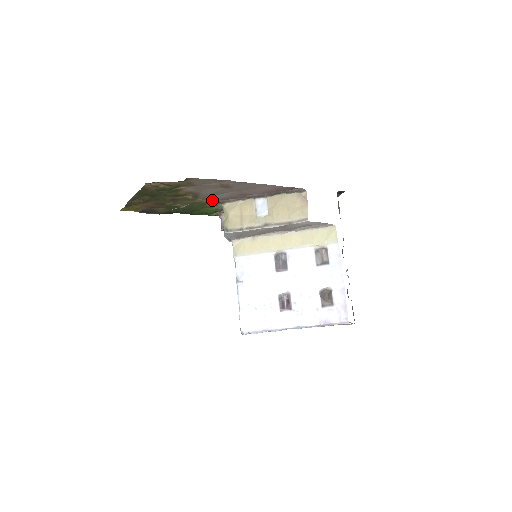
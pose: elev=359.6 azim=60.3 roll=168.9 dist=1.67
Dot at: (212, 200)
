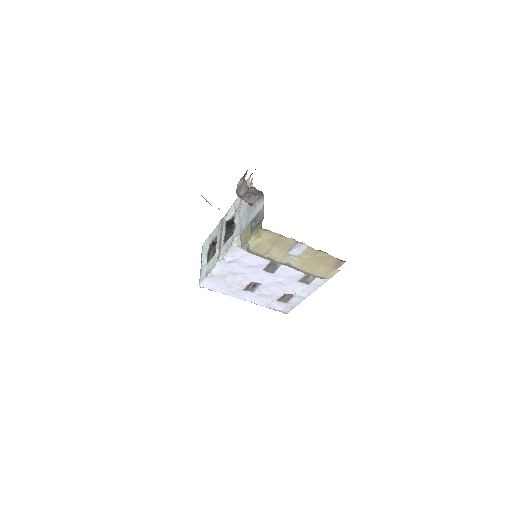
Dot at: occluded
